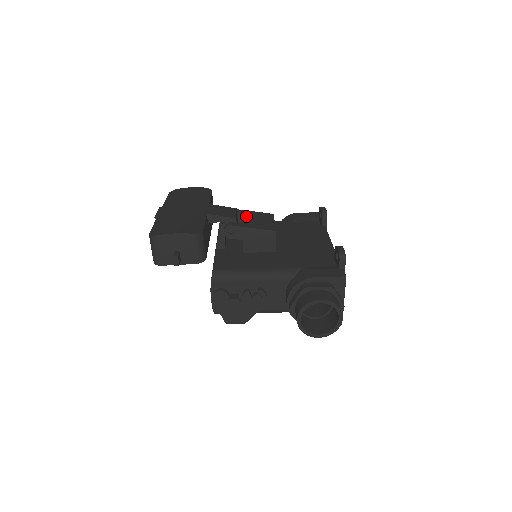
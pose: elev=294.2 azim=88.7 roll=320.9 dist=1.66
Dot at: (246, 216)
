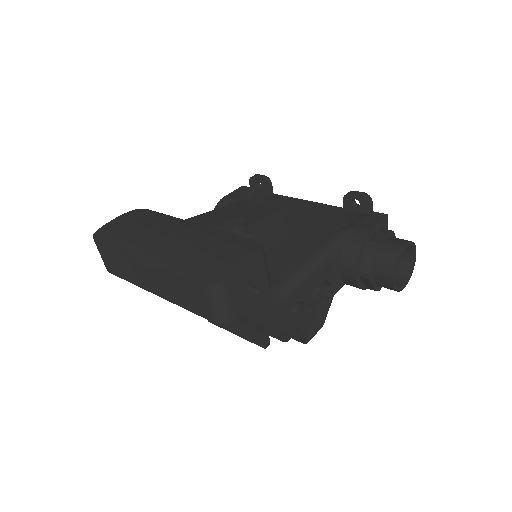
Dot at: (231, 213)
